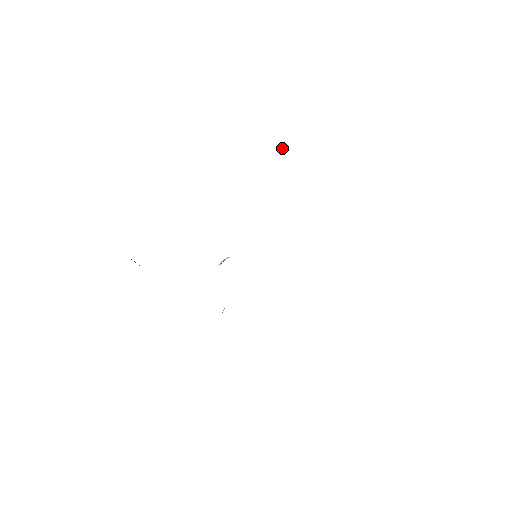
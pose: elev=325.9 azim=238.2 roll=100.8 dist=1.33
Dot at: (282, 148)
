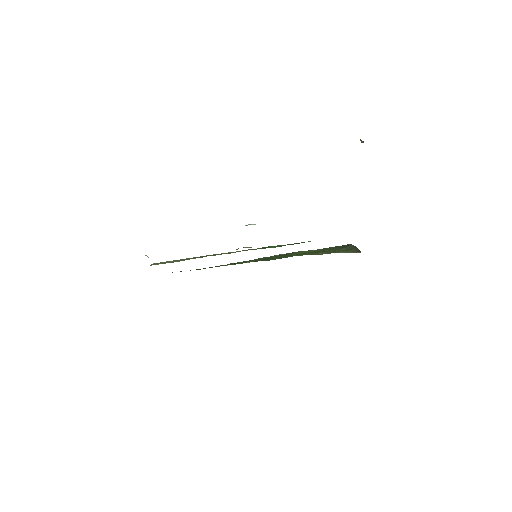
Dot at: (362, 141)
